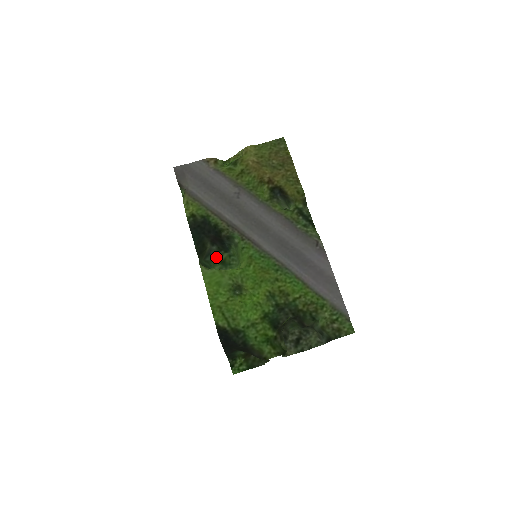
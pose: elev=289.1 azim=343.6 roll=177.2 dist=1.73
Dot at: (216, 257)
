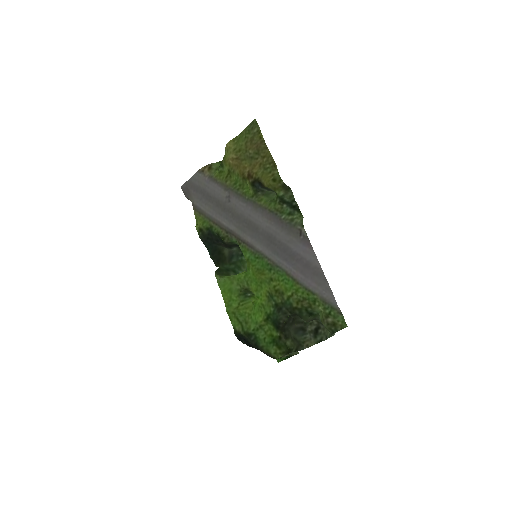
Dot at: (242, 255)
